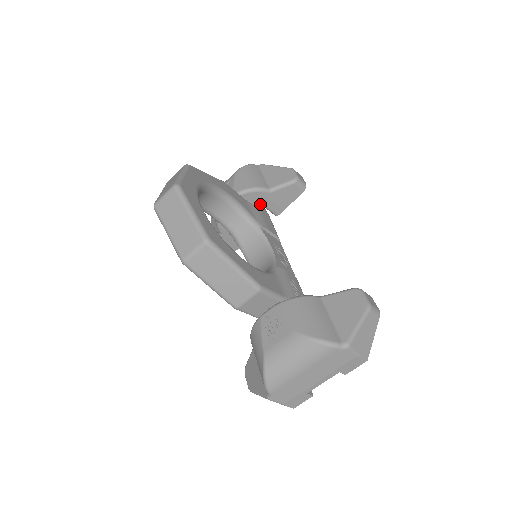
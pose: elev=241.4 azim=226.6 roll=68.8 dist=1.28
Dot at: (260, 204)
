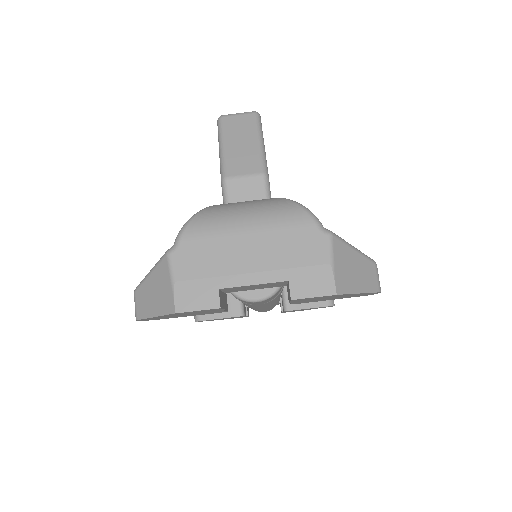
Dot at: occluded
